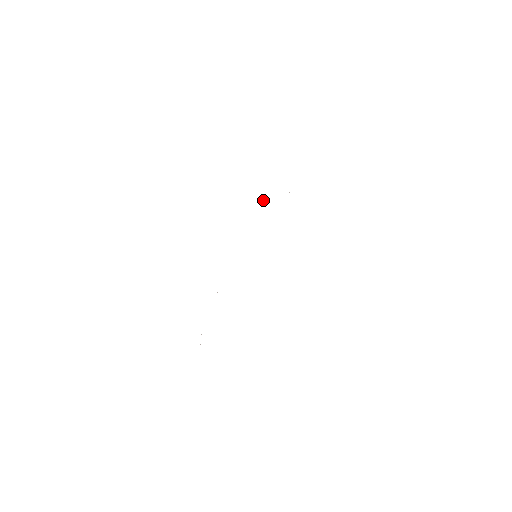
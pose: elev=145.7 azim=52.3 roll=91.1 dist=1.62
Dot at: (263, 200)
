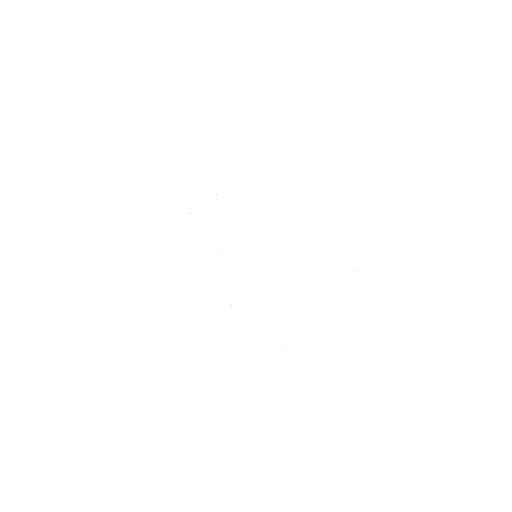
Dot at: (216, 194)
